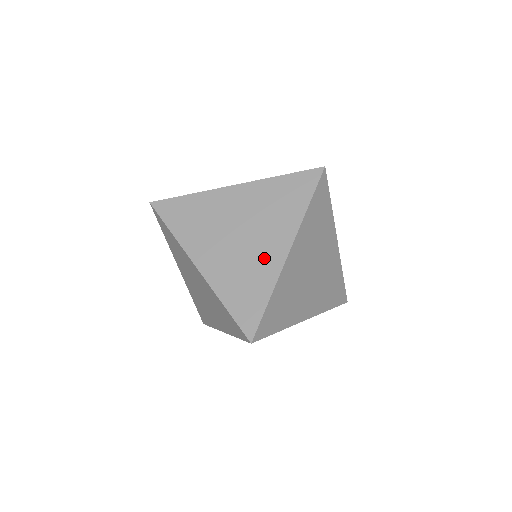
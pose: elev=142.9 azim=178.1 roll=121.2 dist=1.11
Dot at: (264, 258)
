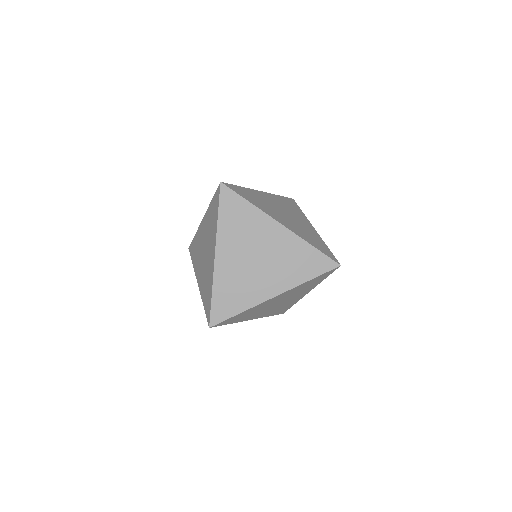
Dot at: (258, 287)
